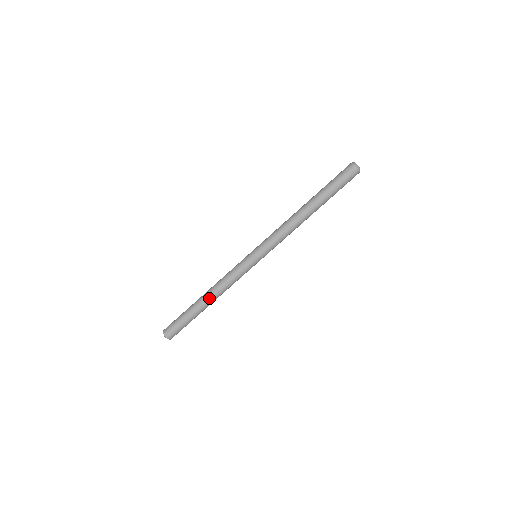
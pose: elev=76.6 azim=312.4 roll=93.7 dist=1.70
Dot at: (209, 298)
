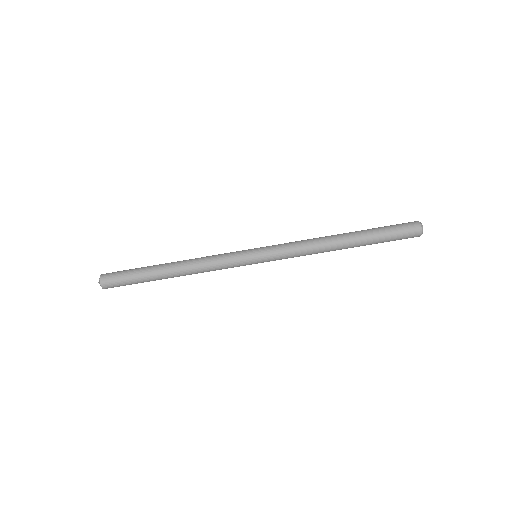
Dot at: (176, 265)
